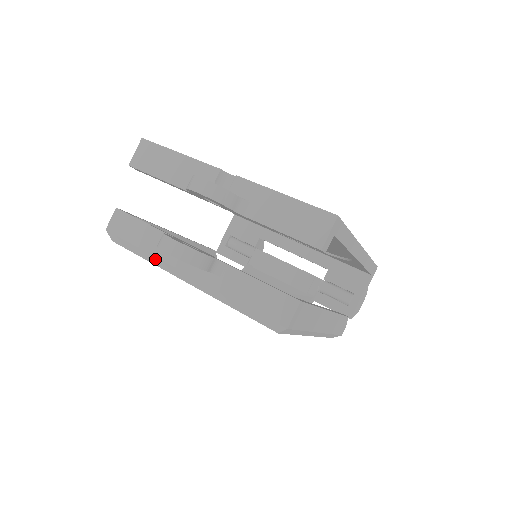
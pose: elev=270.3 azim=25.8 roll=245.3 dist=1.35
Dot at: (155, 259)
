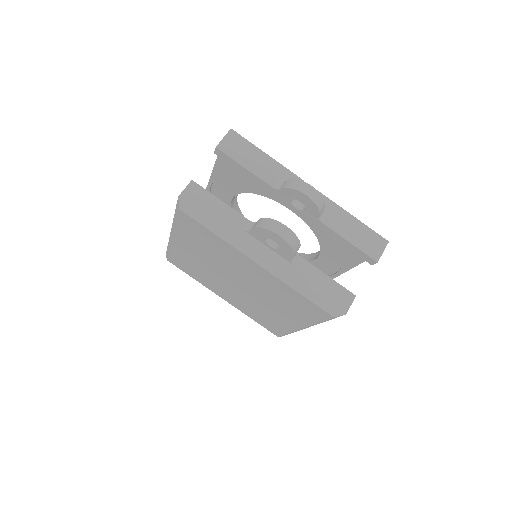
Dot at: (231, 237)
